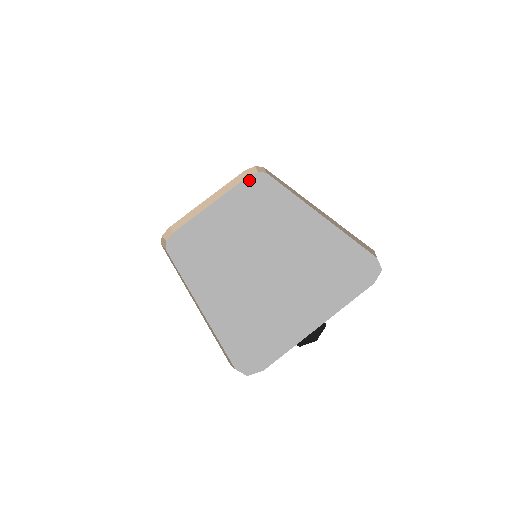
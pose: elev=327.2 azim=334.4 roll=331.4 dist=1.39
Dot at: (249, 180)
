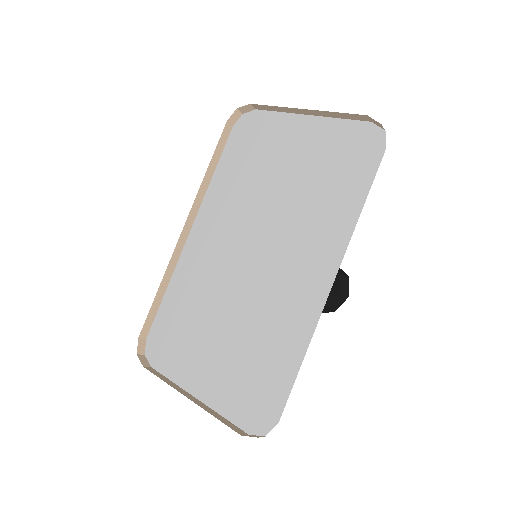
Dot at: (364, 132)
